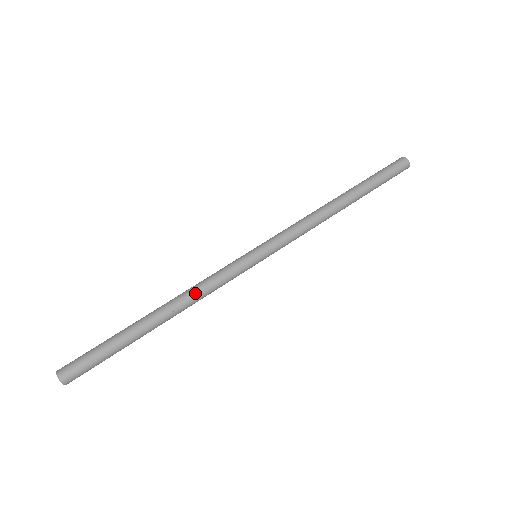
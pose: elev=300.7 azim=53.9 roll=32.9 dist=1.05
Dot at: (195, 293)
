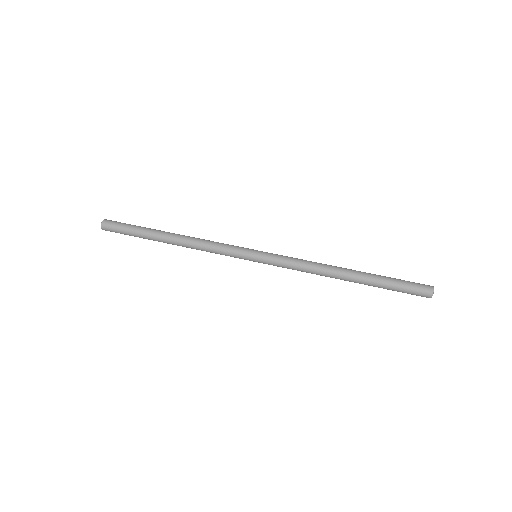
Dot at: (201, 240)
